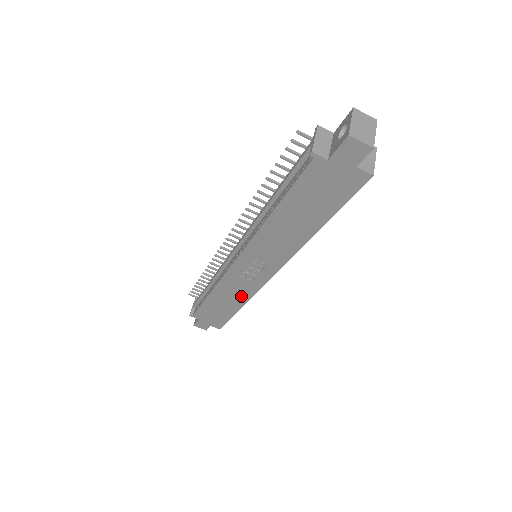
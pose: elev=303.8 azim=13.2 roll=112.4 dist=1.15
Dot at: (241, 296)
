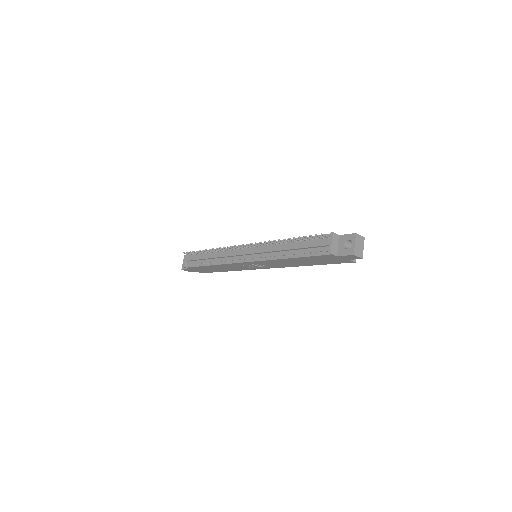
Dot at: (234, 269)
